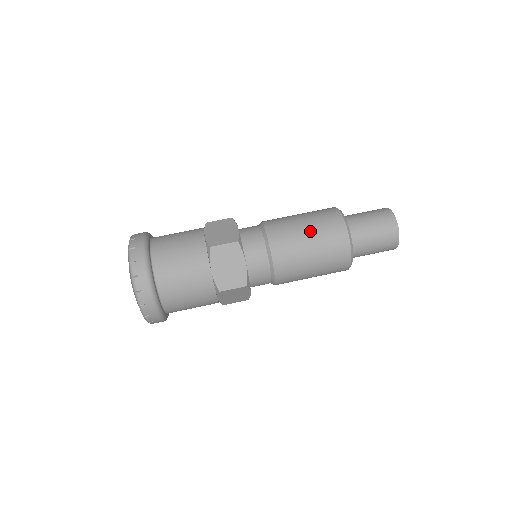
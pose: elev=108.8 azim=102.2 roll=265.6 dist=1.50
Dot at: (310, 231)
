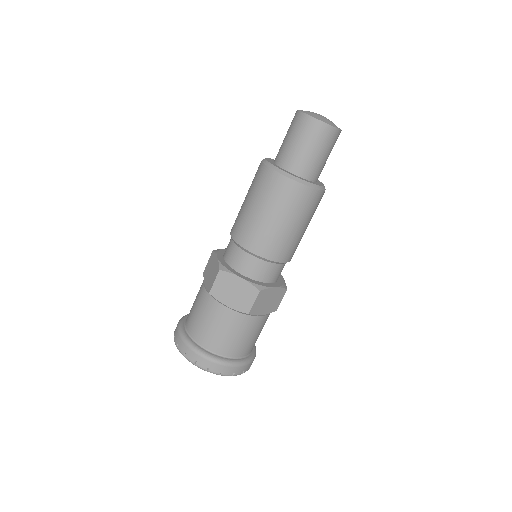
Dot at: (288, 221)
